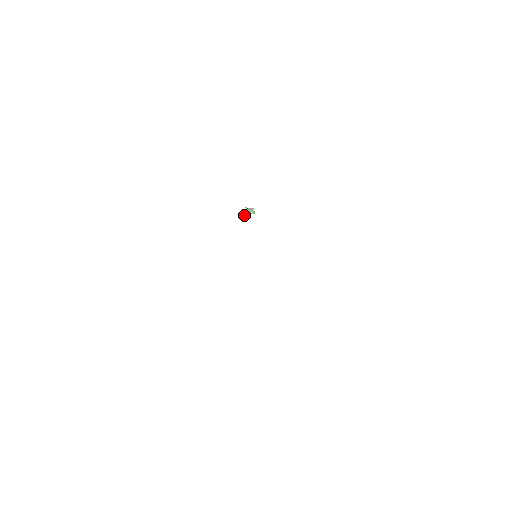
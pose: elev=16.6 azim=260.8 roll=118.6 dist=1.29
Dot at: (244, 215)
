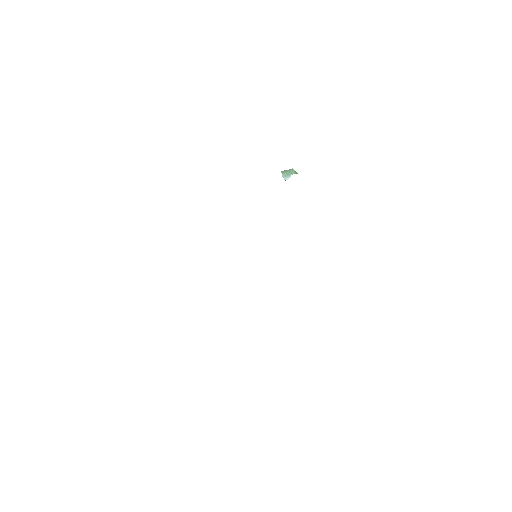
Dot at: (282, 176)
